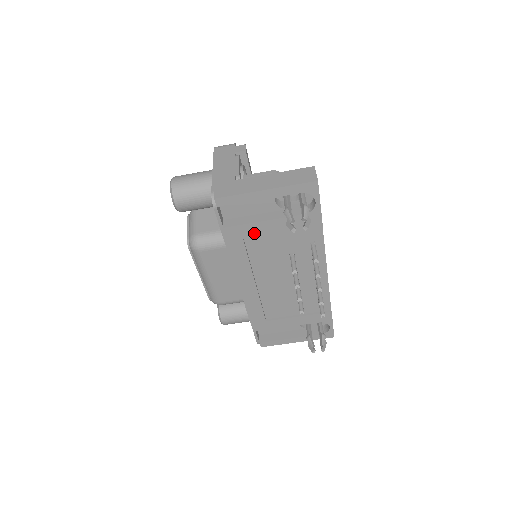
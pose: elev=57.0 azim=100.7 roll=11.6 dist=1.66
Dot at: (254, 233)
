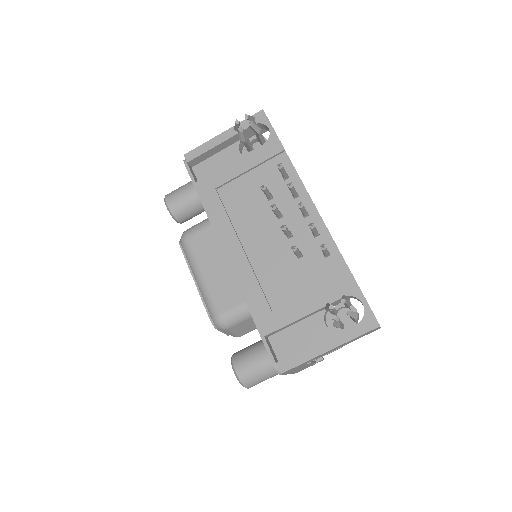
Dot at: (224, 180)
